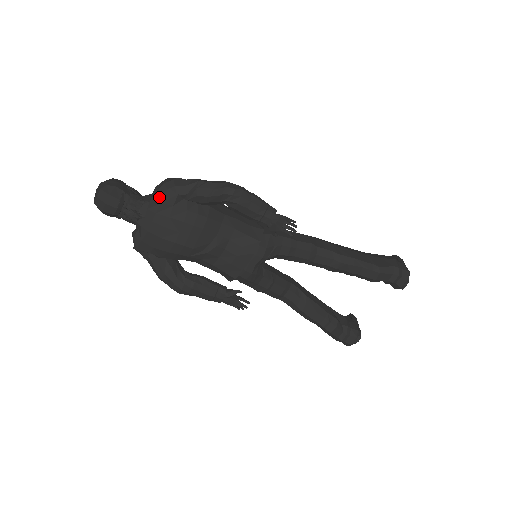
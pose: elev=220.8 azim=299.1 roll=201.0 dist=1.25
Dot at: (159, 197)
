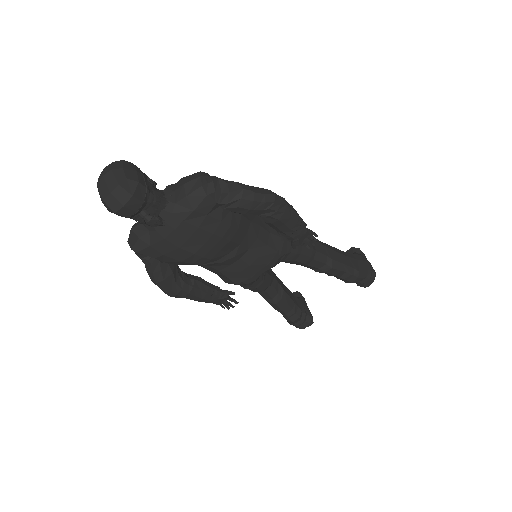
Dot at: (192, 202)
